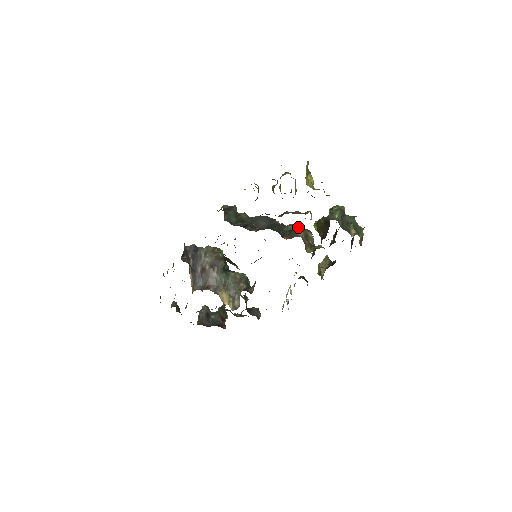
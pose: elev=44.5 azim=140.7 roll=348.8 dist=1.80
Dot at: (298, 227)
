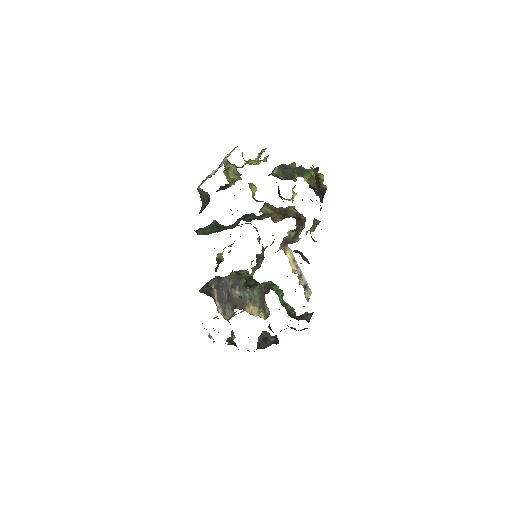
Dot at: (263, 206)
